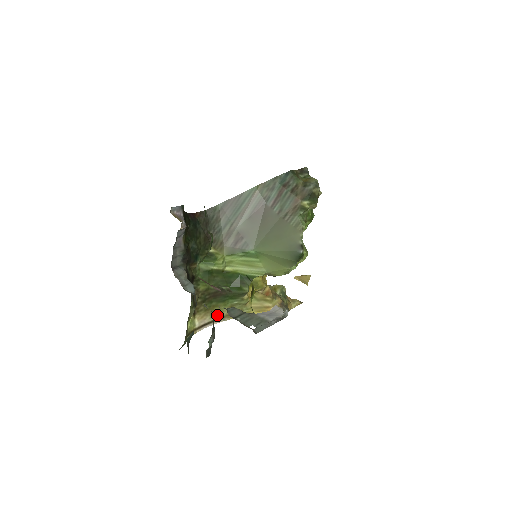
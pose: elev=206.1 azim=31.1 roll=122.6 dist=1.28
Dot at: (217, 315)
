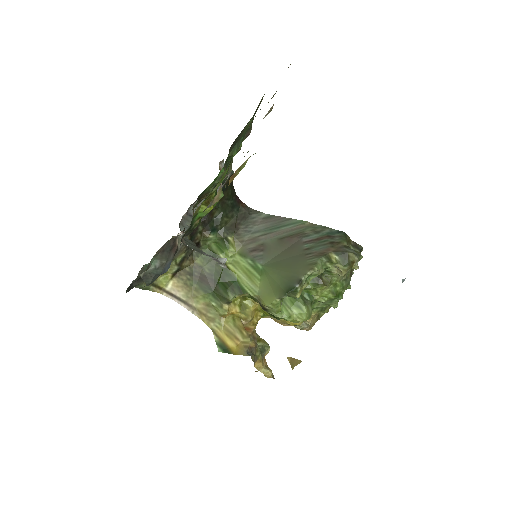
Dot at: (191, 300)
